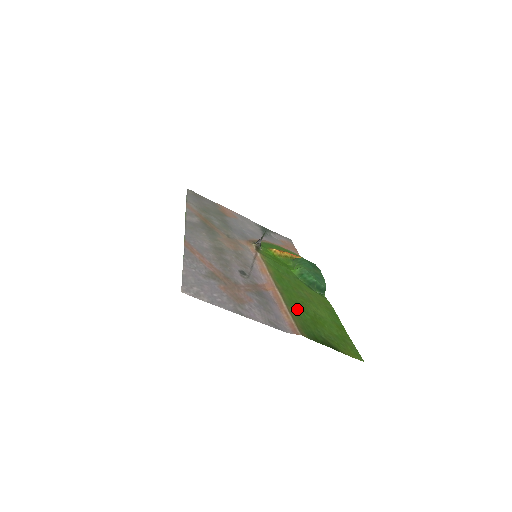
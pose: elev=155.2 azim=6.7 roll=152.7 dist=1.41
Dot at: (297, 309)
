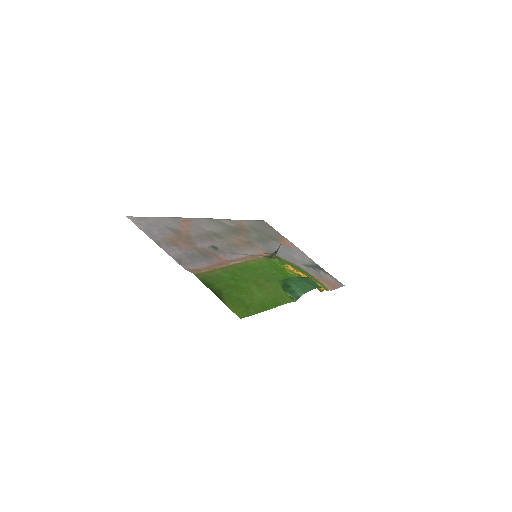
Dot at: (228, 275)
